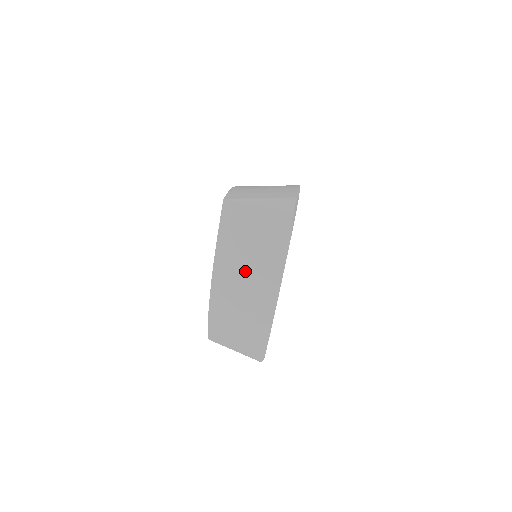
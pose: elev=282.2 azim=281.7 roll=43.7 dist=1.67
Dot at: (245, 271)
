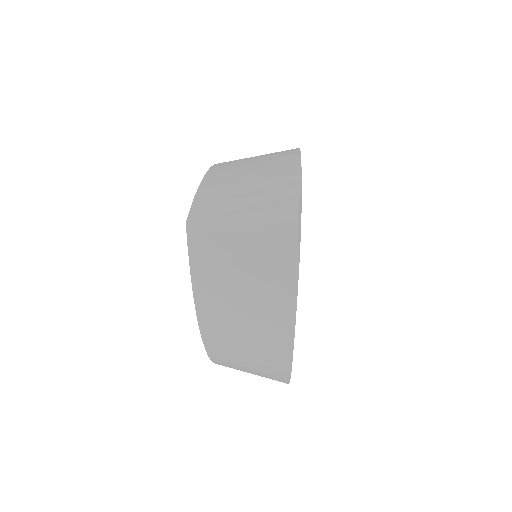
Dot at: occluded
